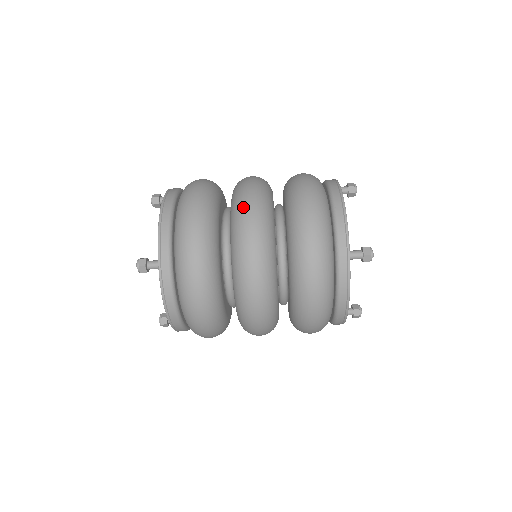
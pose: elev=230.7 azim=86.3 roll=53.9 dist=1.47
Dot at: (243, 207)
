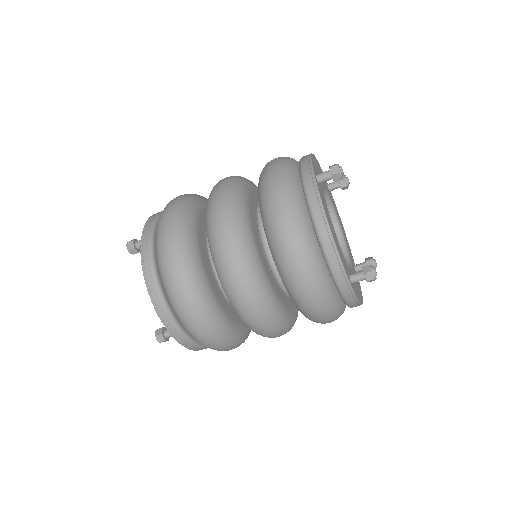
Dot at: (228, 279)
